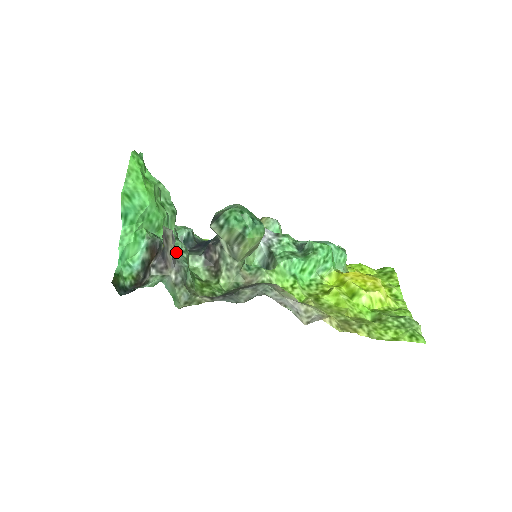
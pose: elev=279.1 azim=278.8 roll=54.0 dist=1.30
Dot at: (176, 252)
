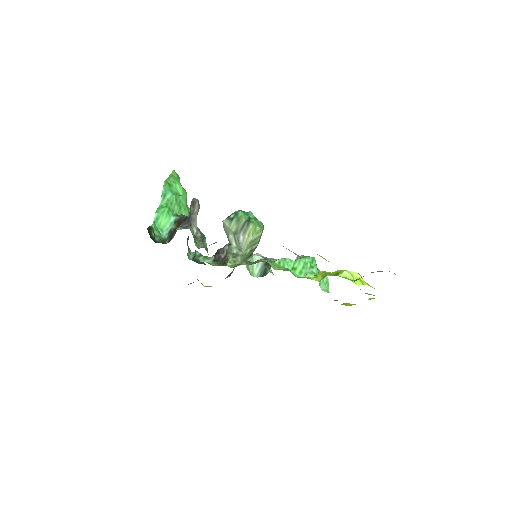
Dot at: occluded
